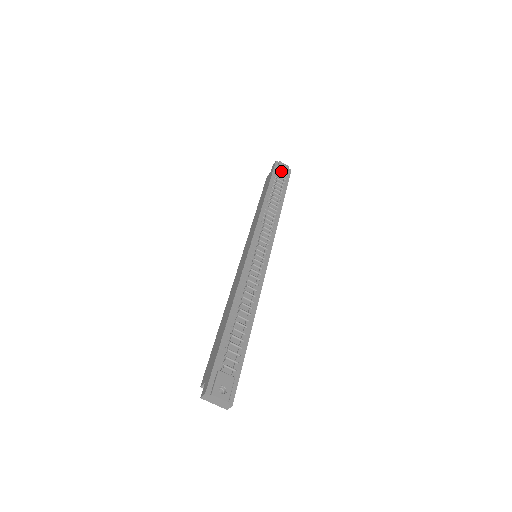
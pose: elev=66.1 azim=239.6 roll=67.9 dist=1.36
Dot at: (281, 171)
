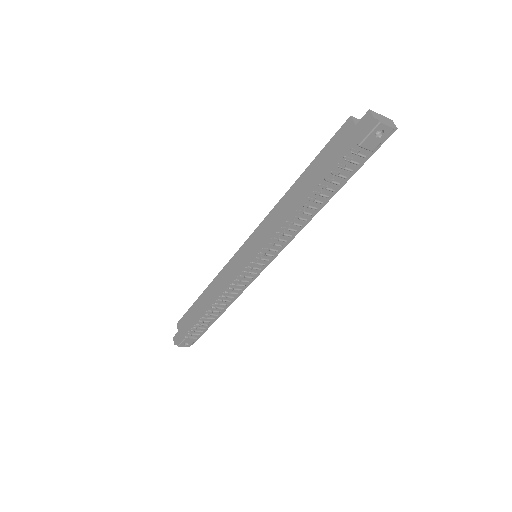
Dot at: (366, 146)
